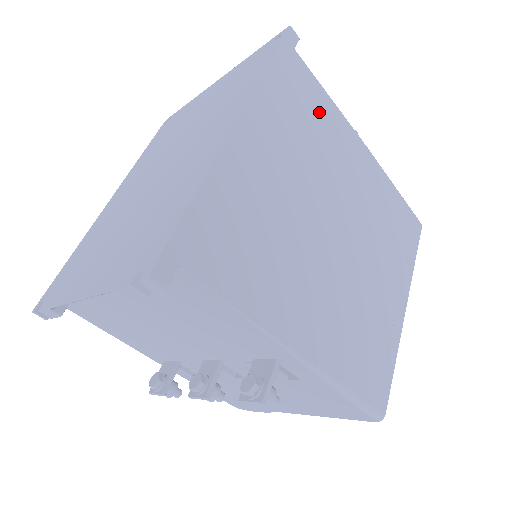
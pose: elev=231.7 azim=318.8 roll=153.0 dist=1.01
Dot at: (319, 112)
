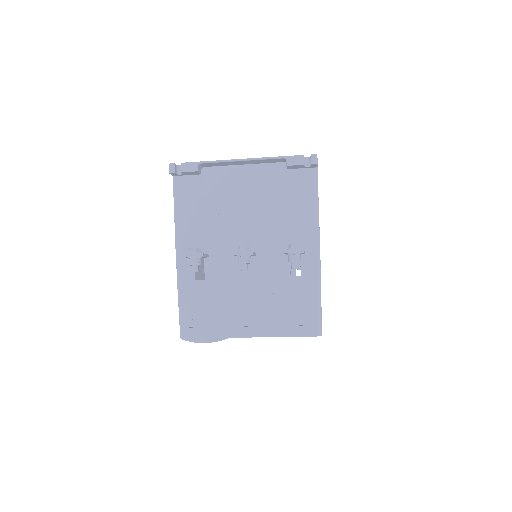
Dot at: occluded
